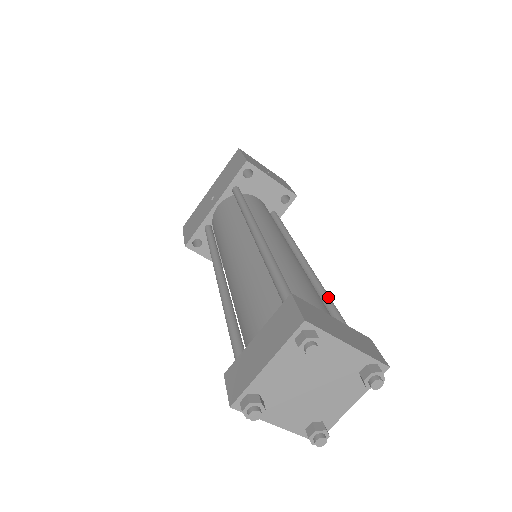
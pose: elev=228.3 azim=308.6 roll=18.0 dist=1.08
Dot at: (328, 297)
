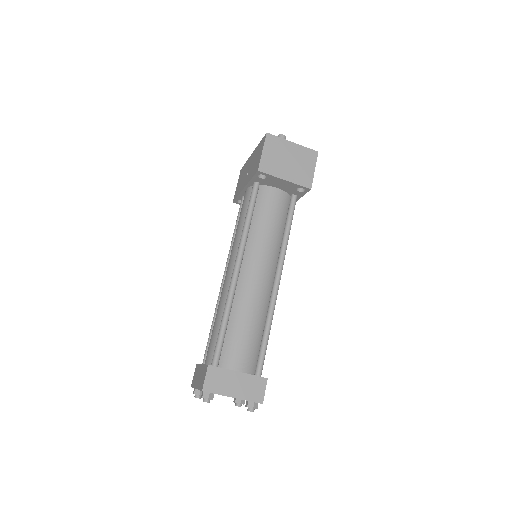
Dot at: (266, 332)
